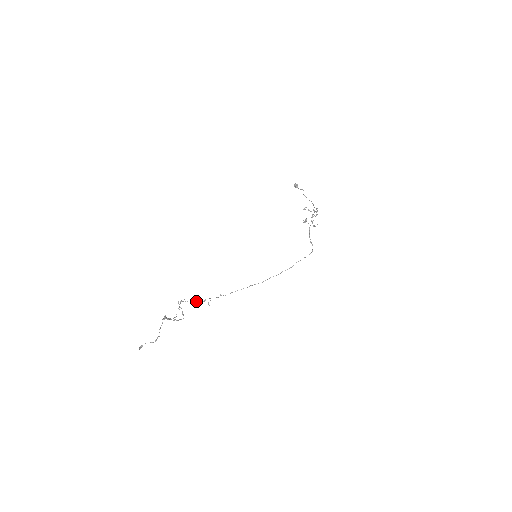
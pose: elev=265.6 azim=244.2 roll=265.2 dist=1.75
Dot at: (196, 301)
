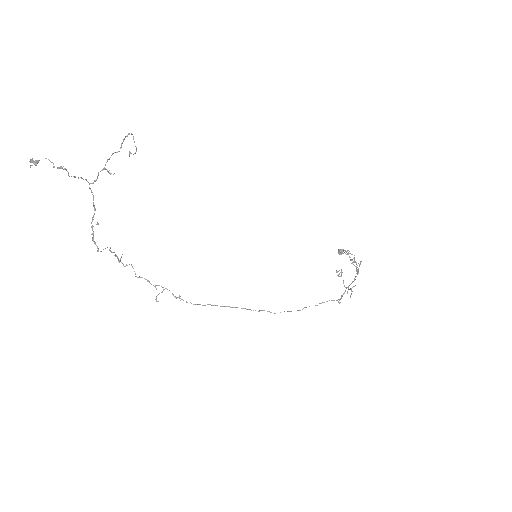
Dot at: (144, 278)
